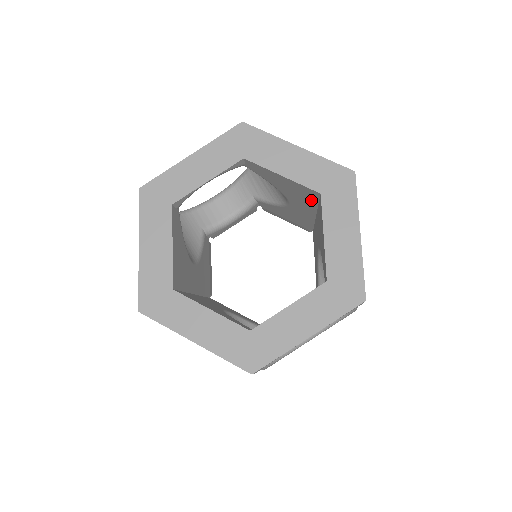
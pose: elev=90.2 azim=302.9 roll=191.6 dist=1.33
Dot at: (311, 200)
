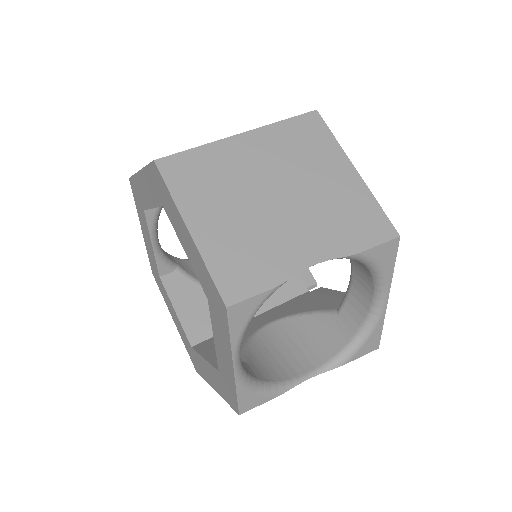
Dot at: occluded
